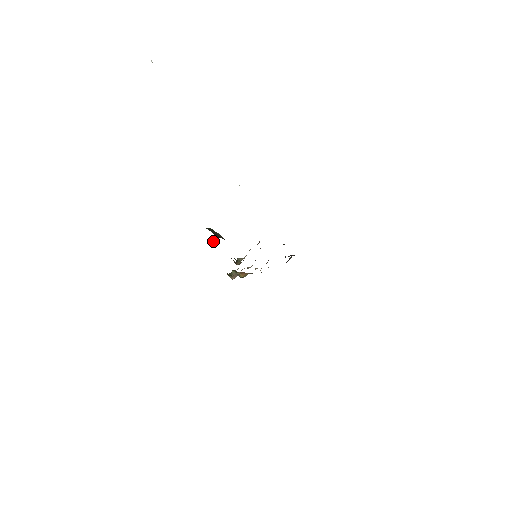
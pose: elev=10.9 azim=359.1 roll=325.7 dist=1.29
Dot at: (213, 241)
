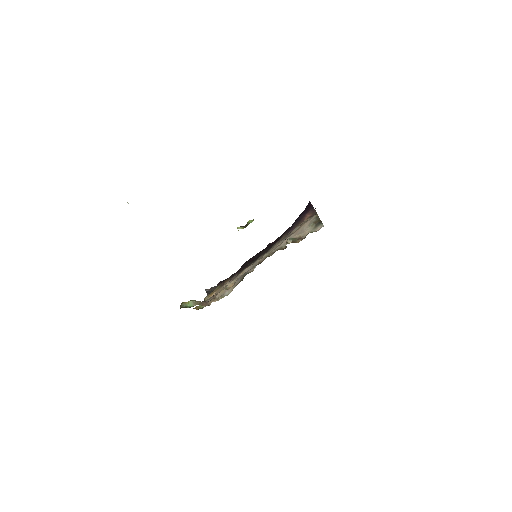
Dot at: (242, 226)
